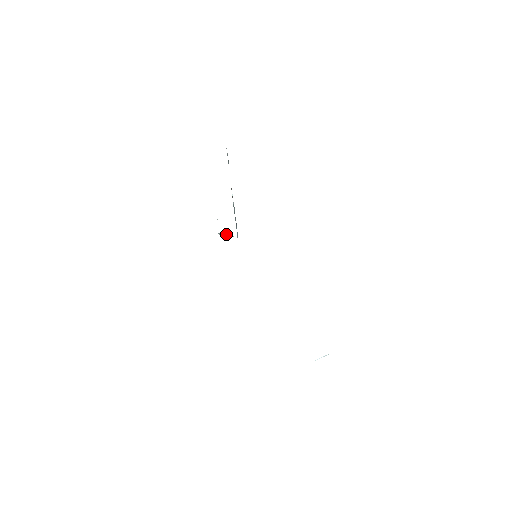
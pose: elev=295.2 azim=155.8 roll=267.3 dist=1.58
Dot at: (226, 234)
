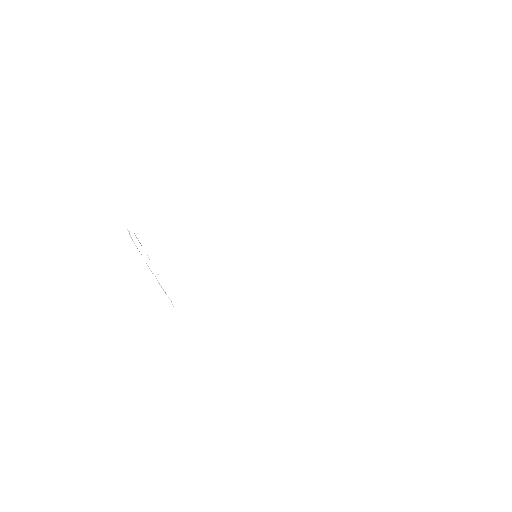
Dot at: occluded
